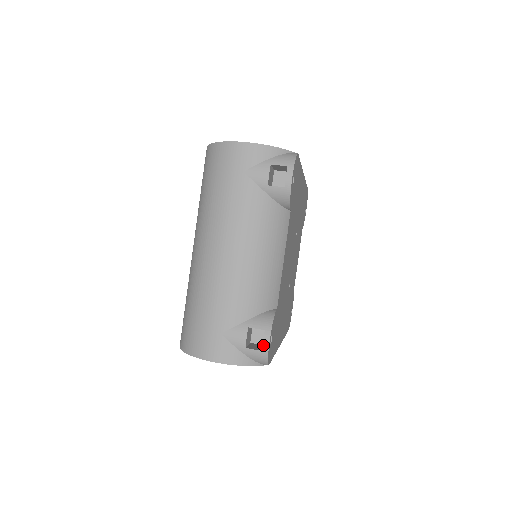
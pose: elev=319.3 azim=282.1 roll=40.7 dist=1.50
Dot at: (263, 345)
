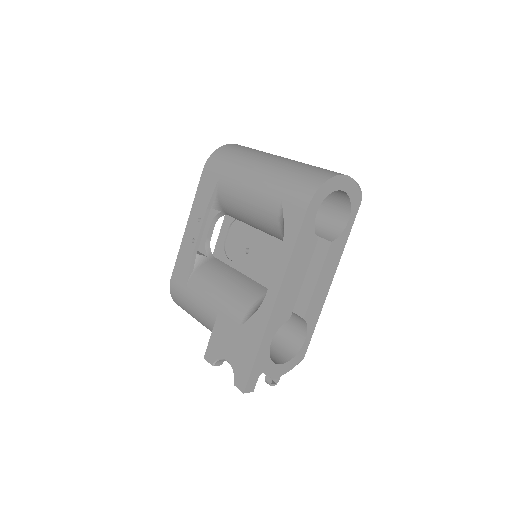
Dot at: occluded
